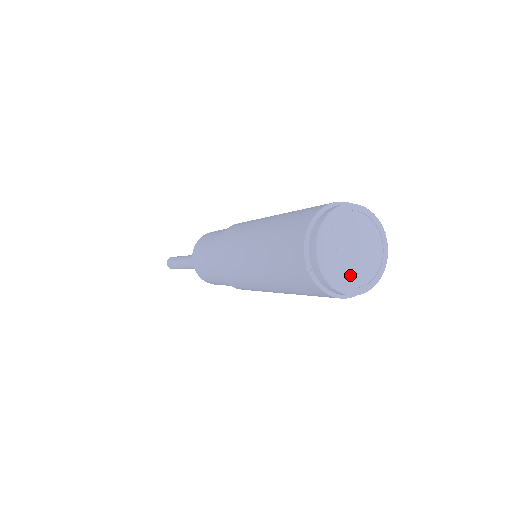
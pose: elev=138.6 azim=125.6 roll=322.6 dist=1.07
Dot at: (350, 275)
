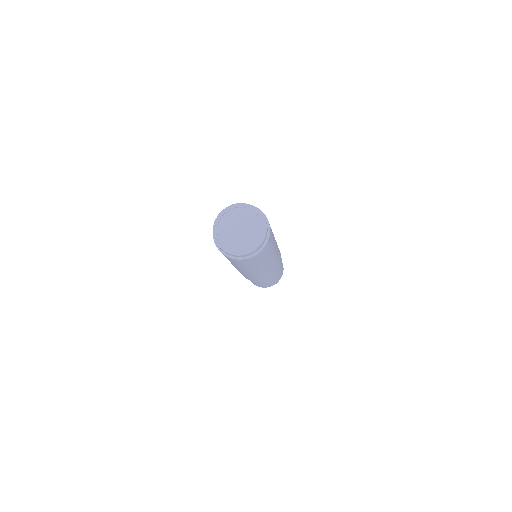
Dot at: (227, 238)
